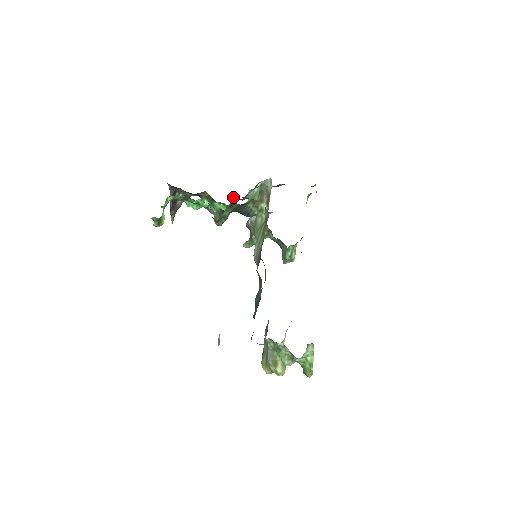
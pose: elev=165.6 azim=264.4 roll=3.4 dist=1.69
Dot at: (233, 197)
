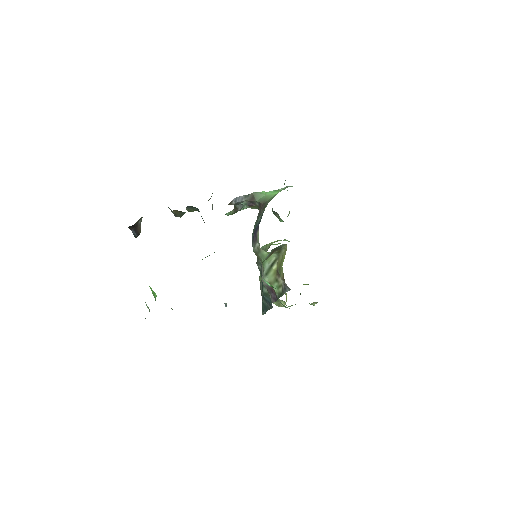
Dot at: occluded
